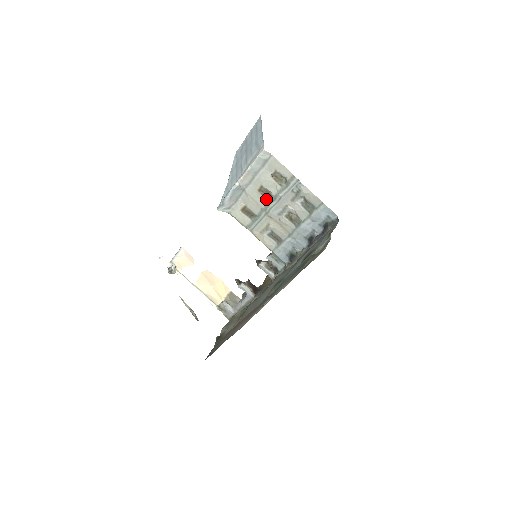
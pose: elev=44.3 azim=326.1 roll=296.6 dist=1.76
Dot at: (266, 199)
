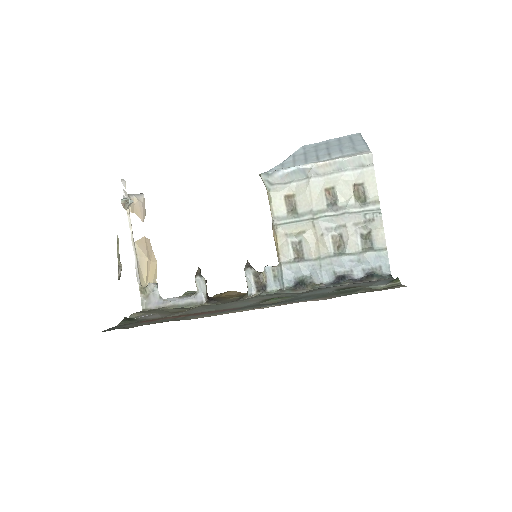
Dot at: (326, 204)
